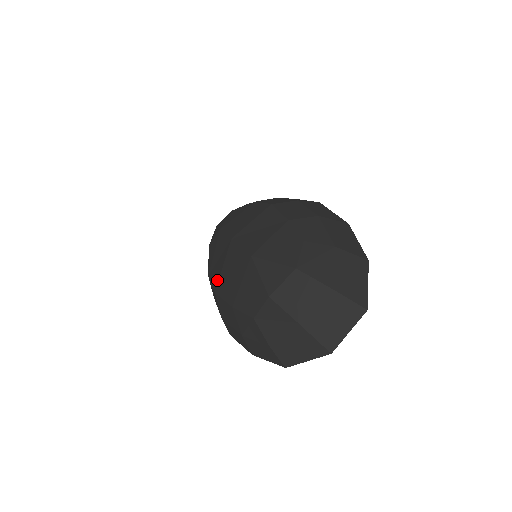
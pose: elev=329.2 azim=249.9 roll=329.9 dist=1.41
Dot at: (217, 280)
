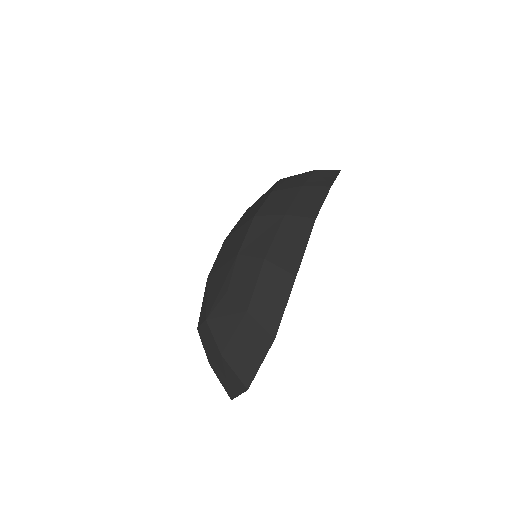
Dot at: occluded
